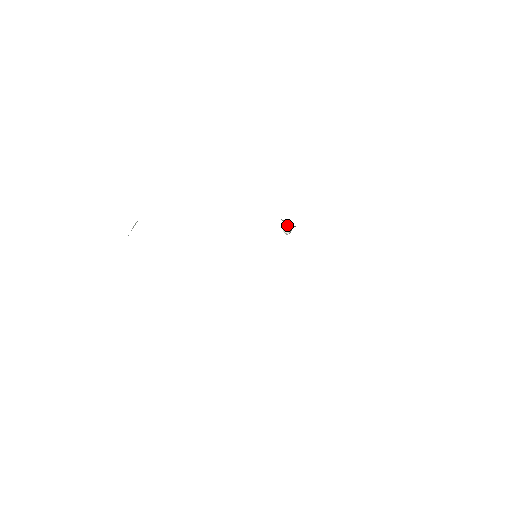
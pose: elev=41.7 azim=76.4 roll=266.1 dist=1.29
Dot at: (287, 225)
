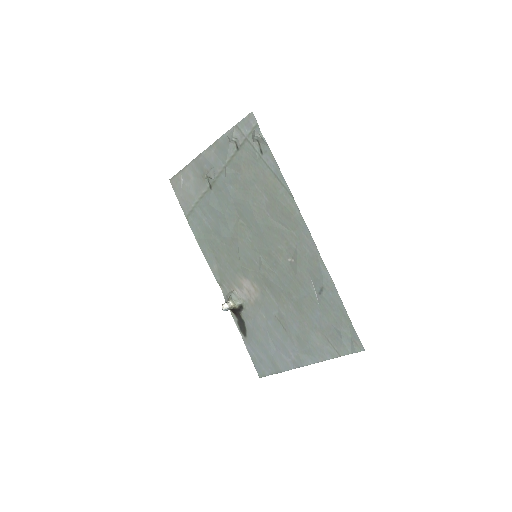
Dot at: (232, 301)
